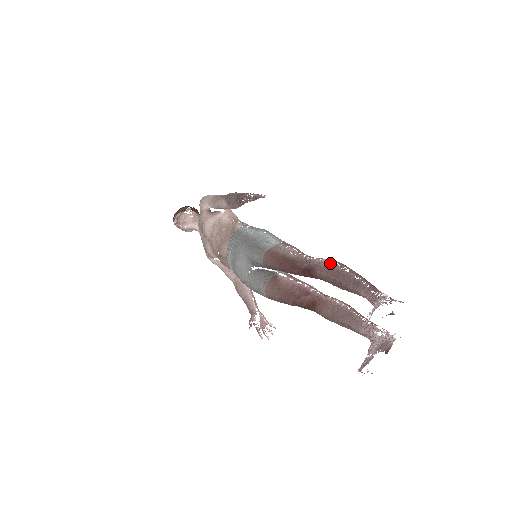
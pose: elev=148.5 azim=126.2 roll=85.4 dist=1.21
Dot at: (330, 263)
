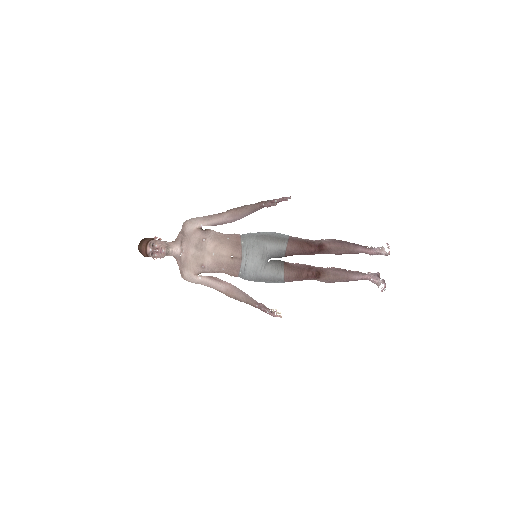
Dot at: (331, 239)
